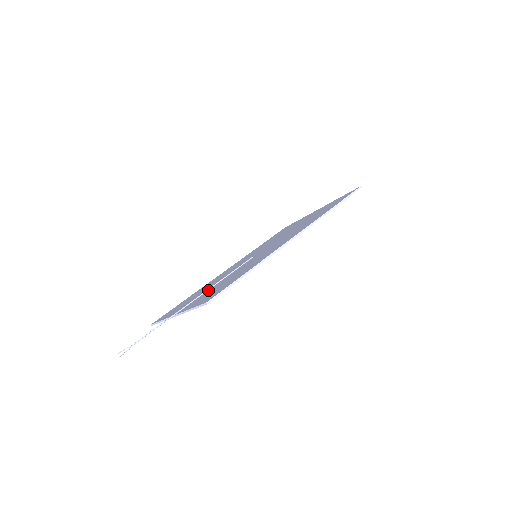
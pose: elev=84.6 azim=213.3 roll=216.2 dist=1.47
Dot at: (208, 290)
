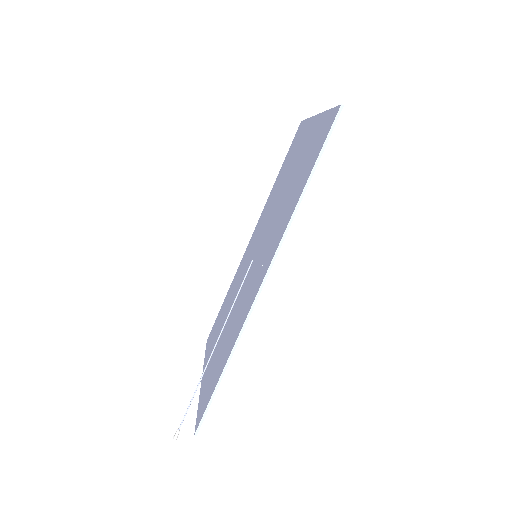
Dot at: (220, 336)
